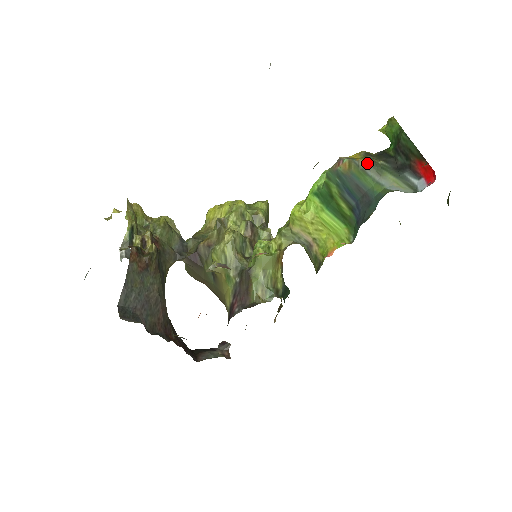
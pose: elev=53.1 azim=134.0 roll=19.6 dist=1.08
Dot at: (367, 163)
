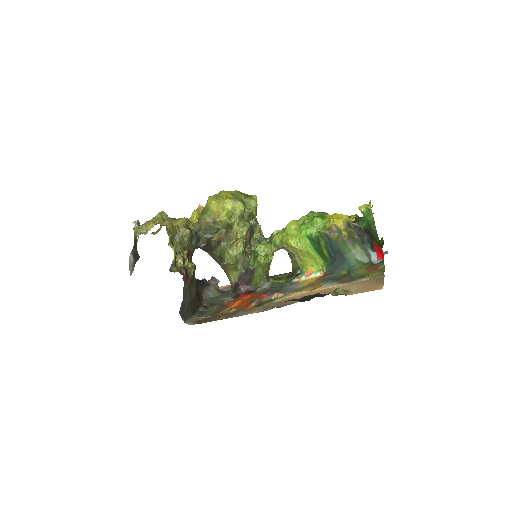
Dot at: (349, 239)
